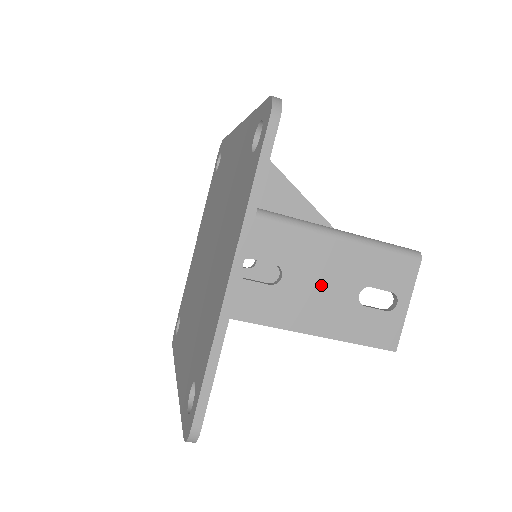
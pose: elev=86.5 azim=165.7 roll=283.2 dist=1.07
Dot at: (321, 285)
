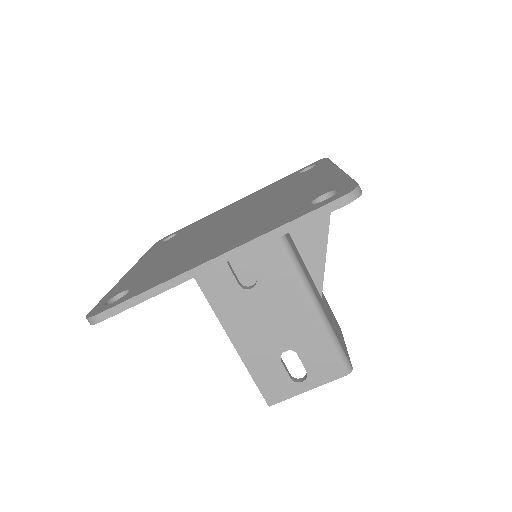
Dot at: (269, 320)
